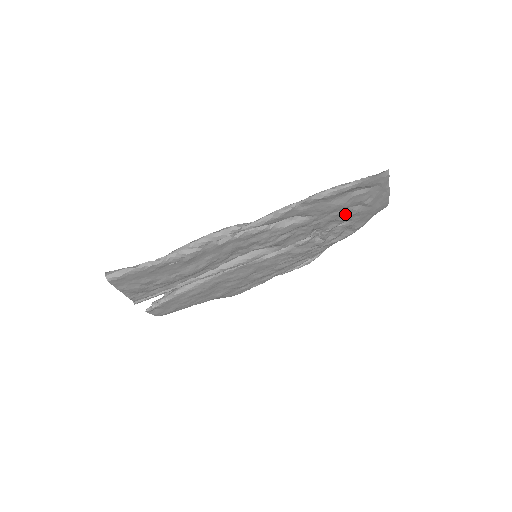
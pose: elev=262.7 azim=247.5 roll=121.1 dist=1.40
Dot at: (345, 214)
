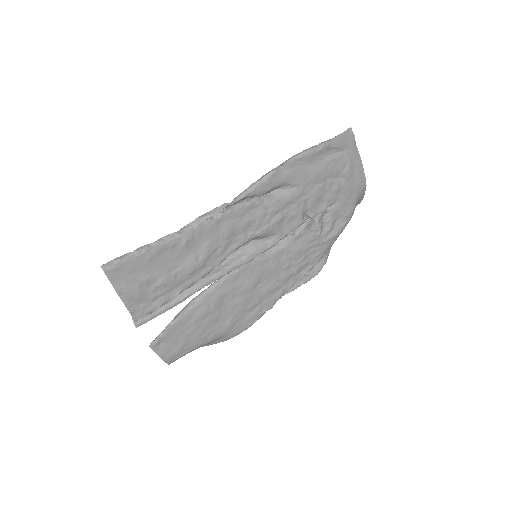
Dot at: (329, 189)
